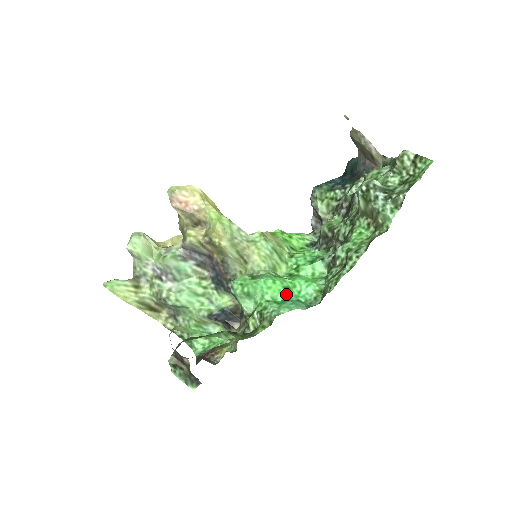
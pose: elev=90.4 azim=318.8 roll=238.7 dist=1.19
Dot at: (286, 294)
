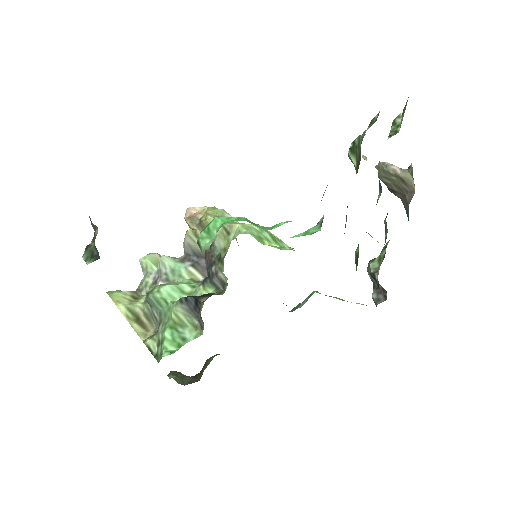
Dot at: (247, 221)
